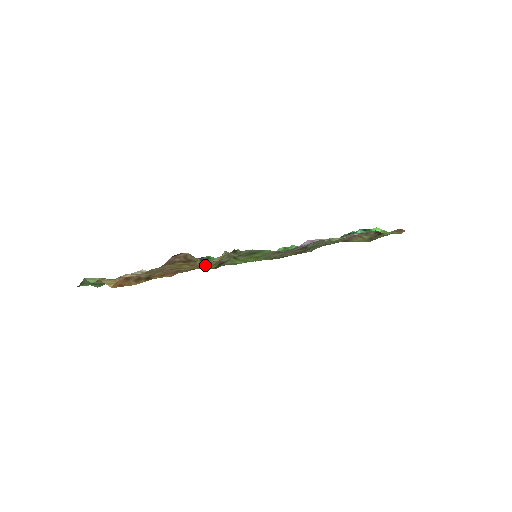
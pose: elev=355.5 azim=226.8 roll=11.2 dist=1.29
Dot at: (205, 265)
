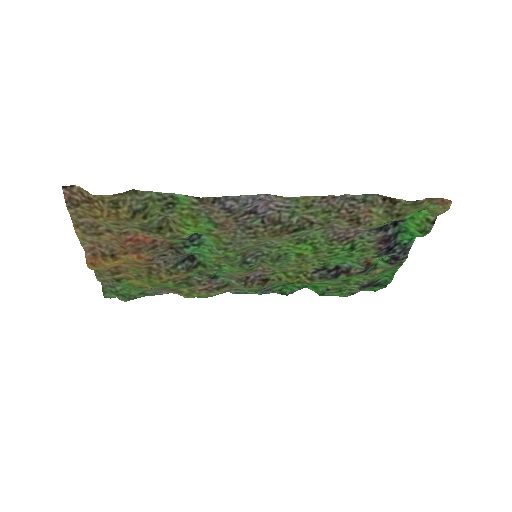
Dot at: (118, 213)
